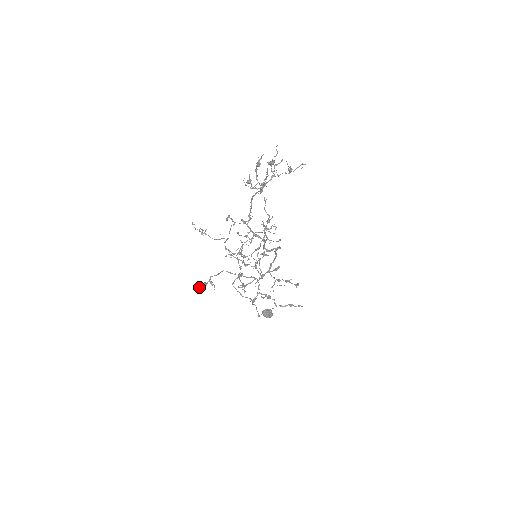
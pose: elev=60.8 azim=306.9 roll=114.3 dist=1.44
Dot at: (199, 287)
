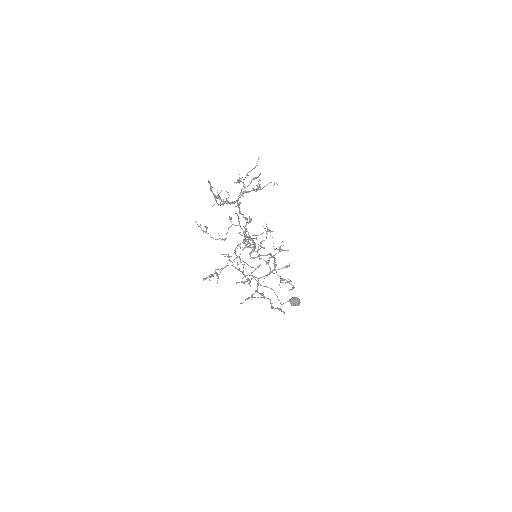
Dot at: (203, 278)
